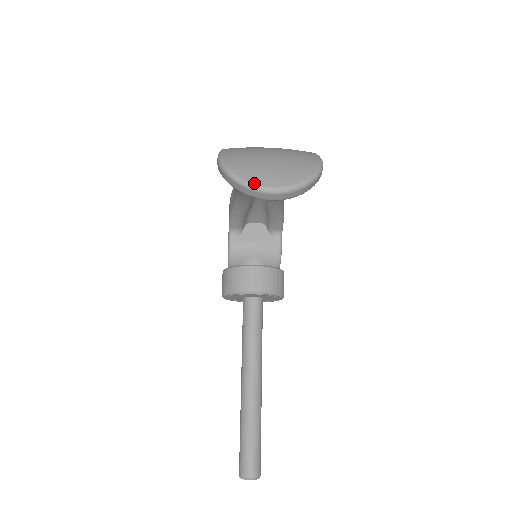
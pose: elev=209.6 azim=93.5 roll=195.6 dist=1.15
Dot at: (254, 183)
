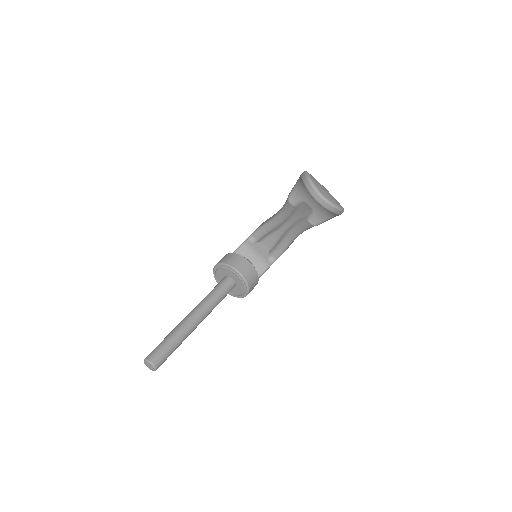
Dot at: (316, 187)
